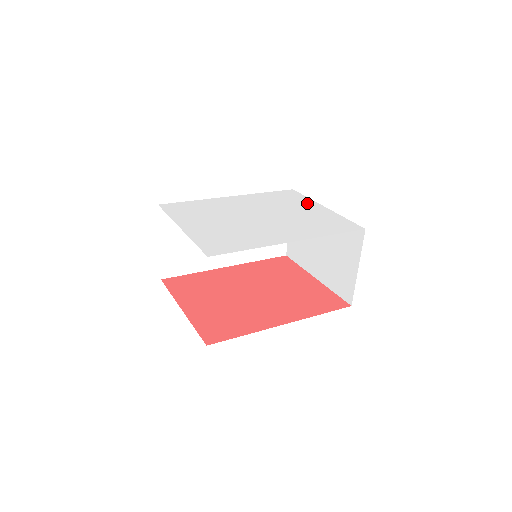
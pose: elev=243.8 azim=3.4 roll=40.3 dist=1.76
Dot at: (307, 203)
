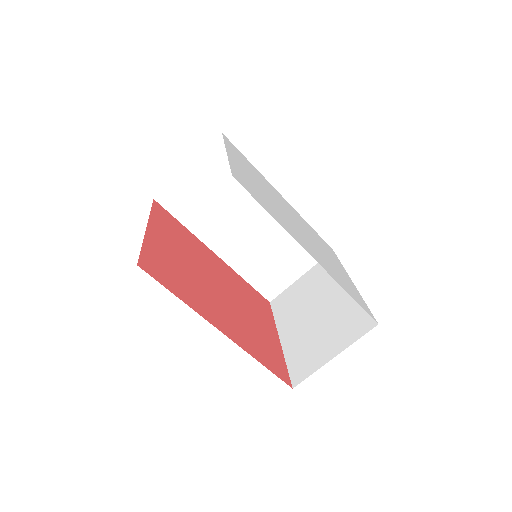
Dot at: occluded
